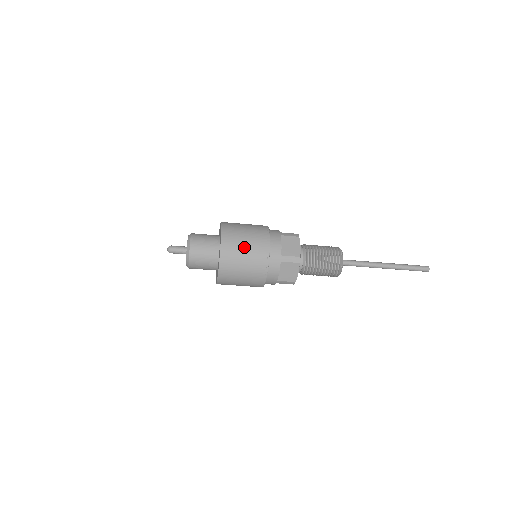
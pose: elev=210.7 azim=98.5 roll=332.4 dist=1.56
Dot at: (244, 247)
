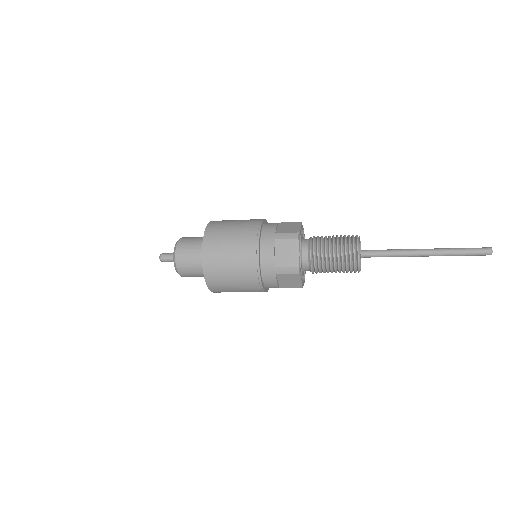
Dot at: (229, 264)
